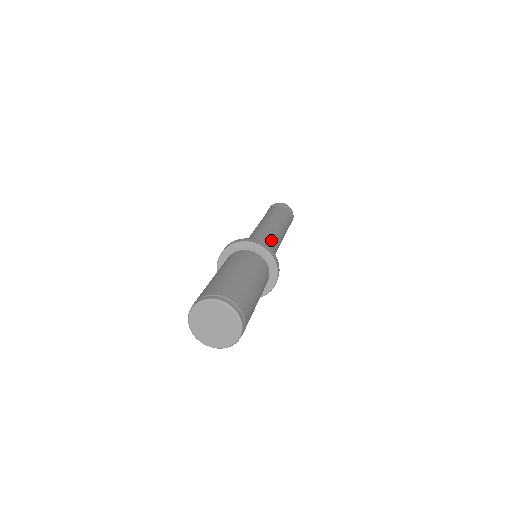
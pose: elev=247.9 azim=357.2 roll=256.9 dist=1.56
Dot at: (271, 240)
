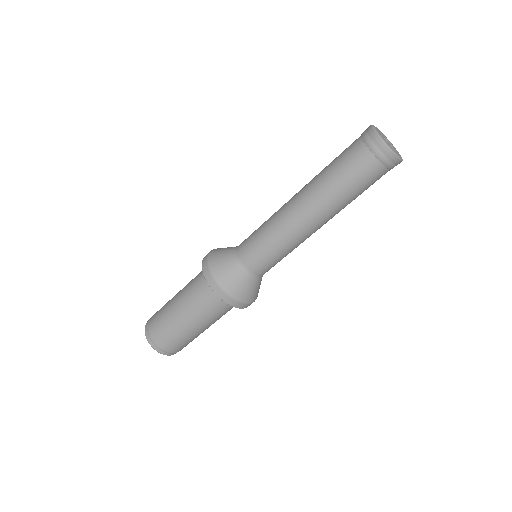
Dot at: (268, 252)
